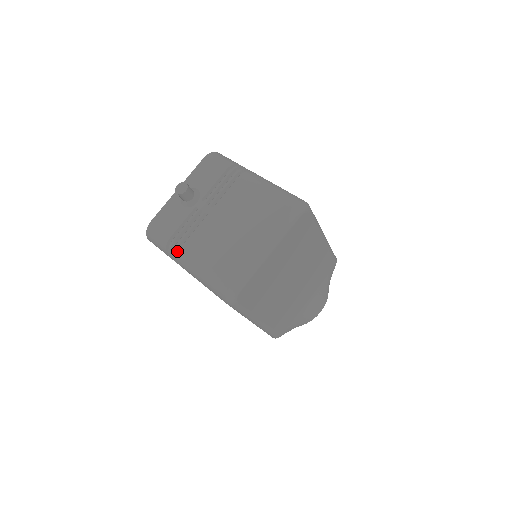
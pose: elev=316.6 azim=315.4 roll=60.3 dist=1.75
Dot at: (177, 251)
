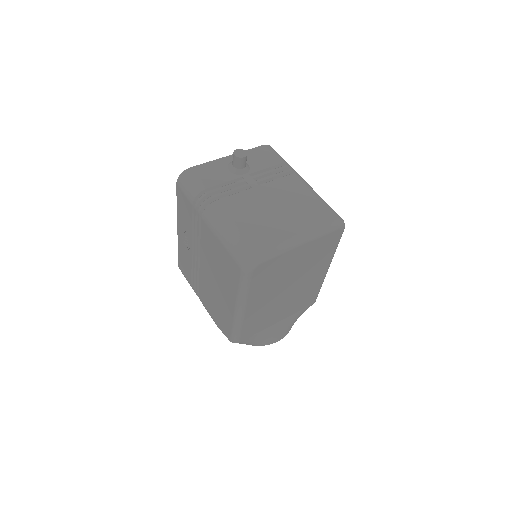
Dot at: (209, 202)
